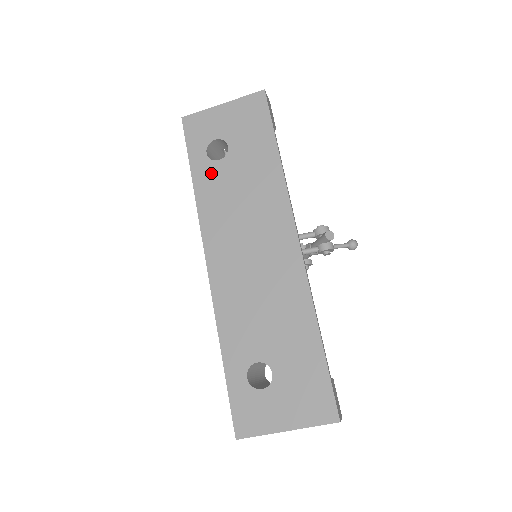
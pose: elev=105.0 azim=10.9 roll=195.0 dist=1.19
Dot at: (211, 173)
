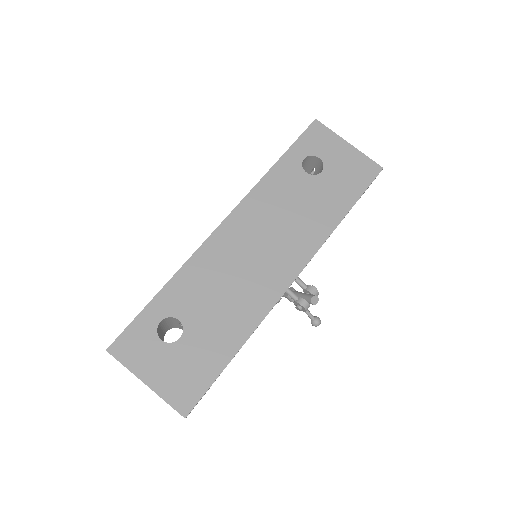
Dot at: (292, 174)
